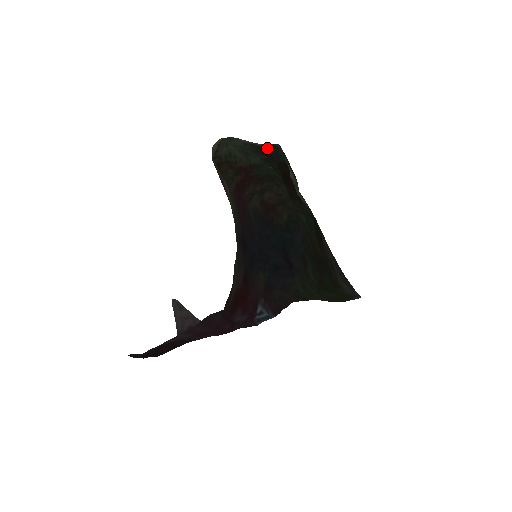
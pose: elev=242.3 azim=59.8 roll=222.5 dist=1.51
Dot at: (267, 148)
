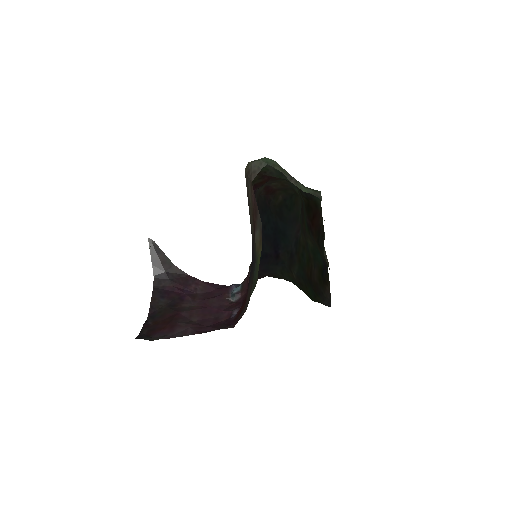
Dot at: (307, 187)
